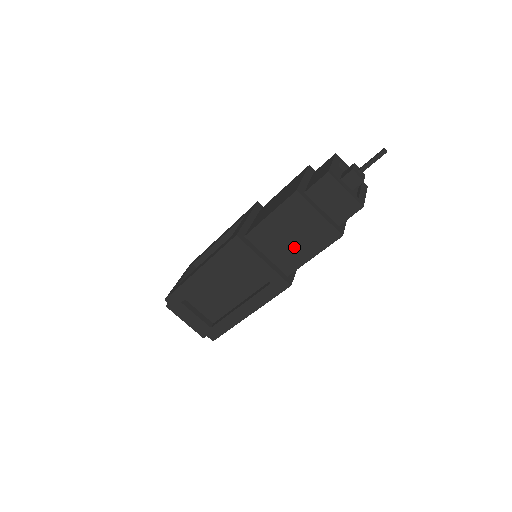
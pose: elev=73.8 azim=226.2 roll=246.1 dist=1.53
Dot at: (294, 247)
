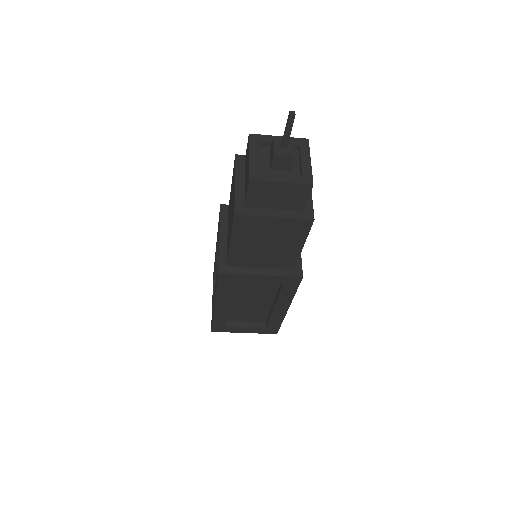
Dot at: (278, 250)
